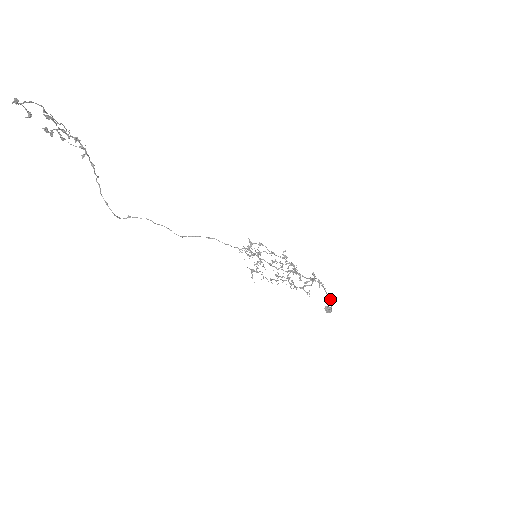
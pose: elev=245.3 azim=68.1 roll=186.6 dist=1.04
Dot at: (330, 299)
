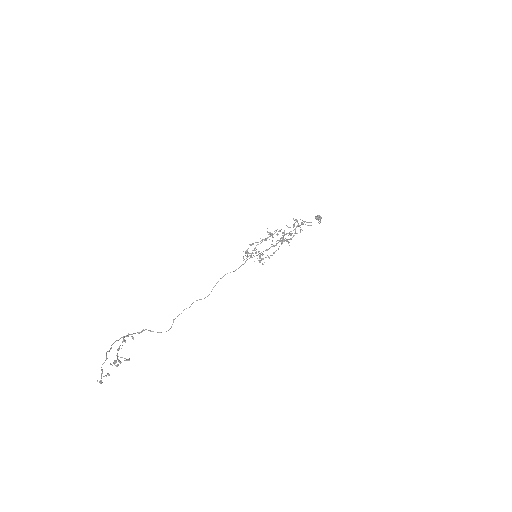
Dot at: occluded
